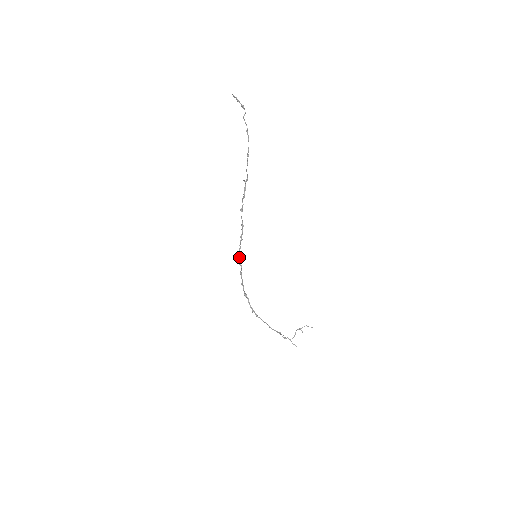
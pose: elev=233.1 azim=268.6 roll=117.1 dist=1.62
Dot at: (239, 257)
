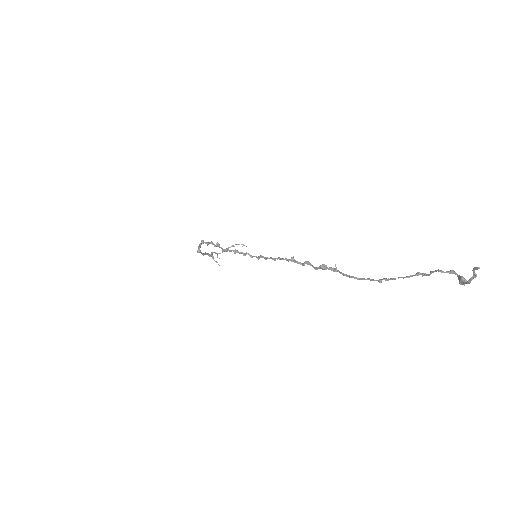
Dot at: (233, 251)
